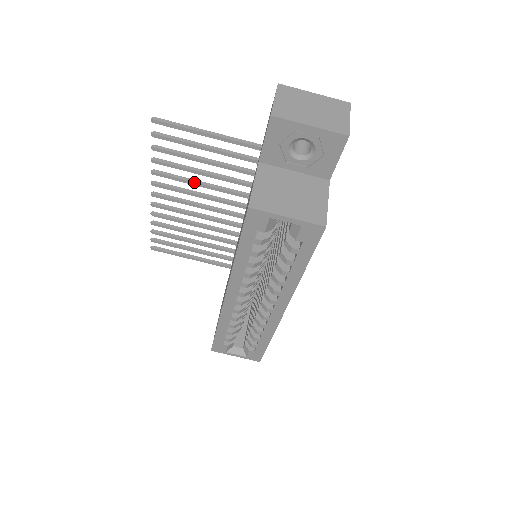
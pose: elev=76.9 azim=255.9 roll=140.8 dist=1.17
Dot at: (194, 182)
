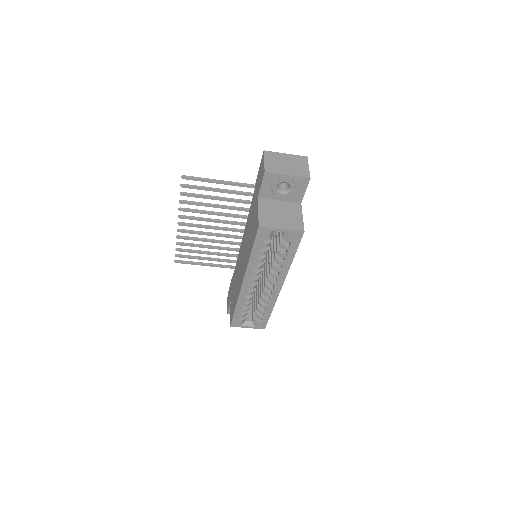
Dot at: (208, 212)
